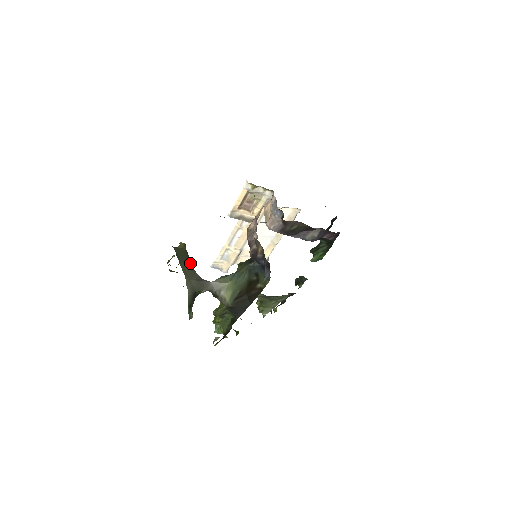
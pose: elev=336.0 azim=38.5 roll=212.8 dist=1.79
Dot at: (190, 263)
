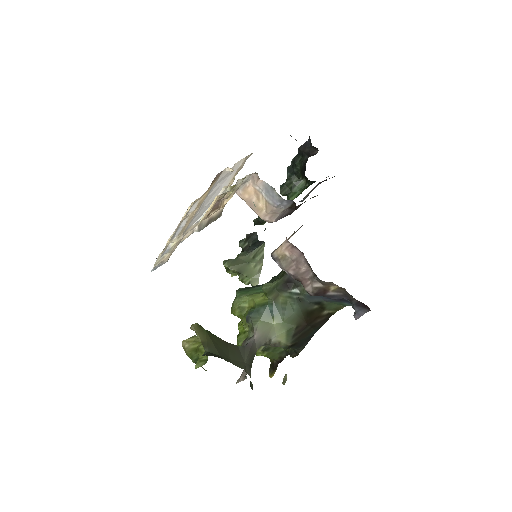
Dot at: (224, 342)
